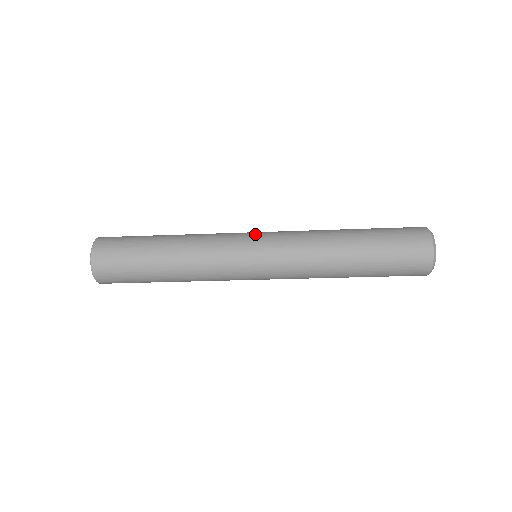
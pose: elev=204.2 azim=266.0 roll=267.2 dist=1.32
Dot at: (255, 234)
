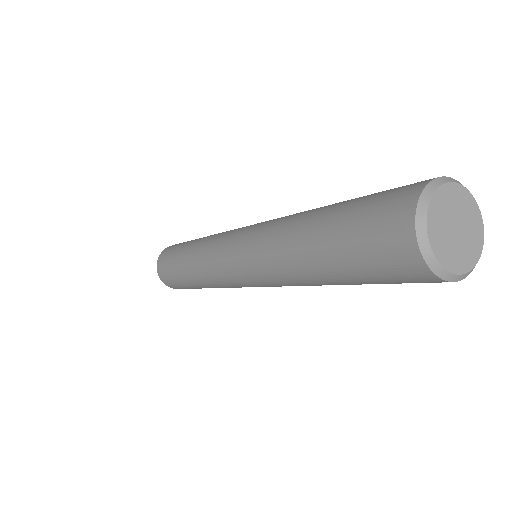
Dot at: (233, 238)
